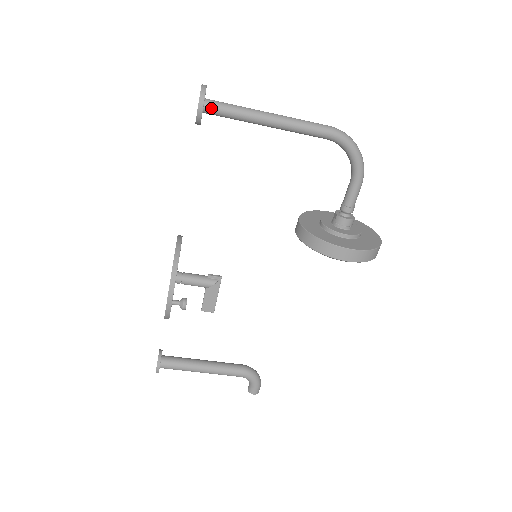
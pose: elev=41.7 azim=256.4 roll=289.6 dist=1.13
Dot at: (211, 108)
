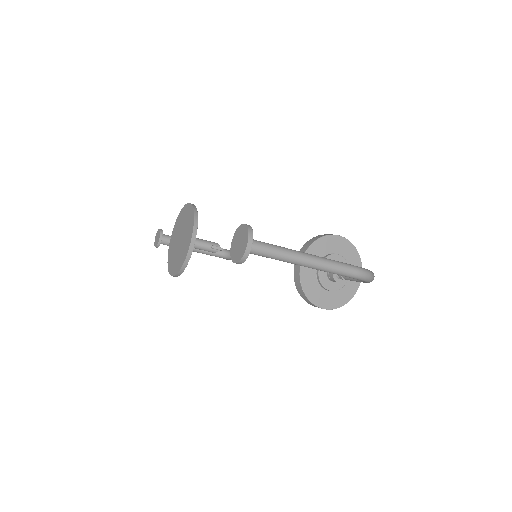
Dot at: (250, 253)
